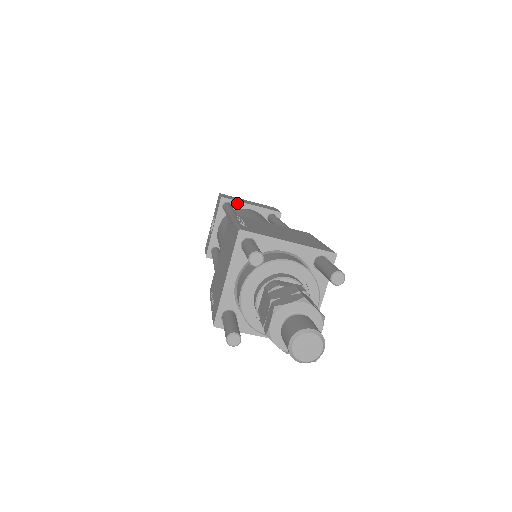
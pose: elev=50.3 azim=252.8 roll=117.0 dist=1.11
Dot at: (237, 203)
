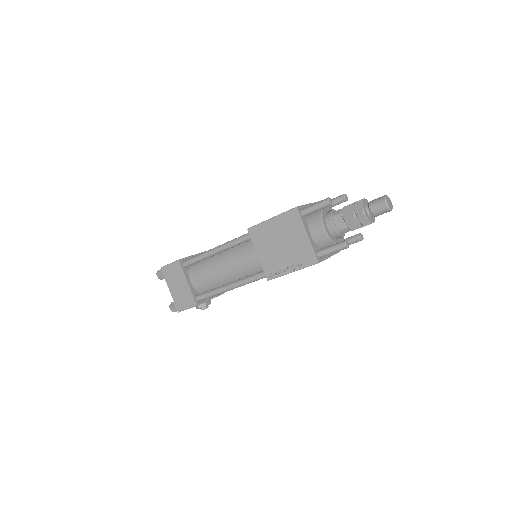
Dot at: occluded
